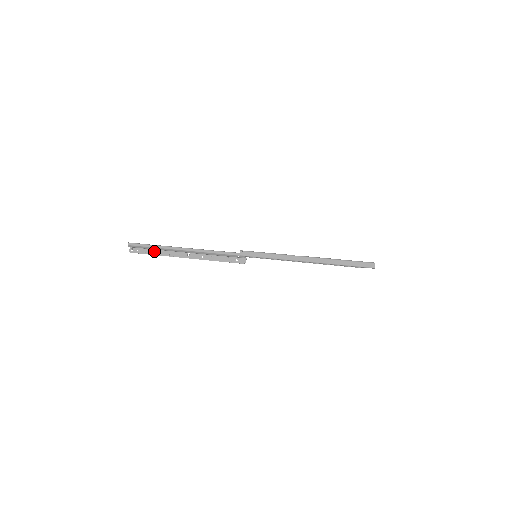
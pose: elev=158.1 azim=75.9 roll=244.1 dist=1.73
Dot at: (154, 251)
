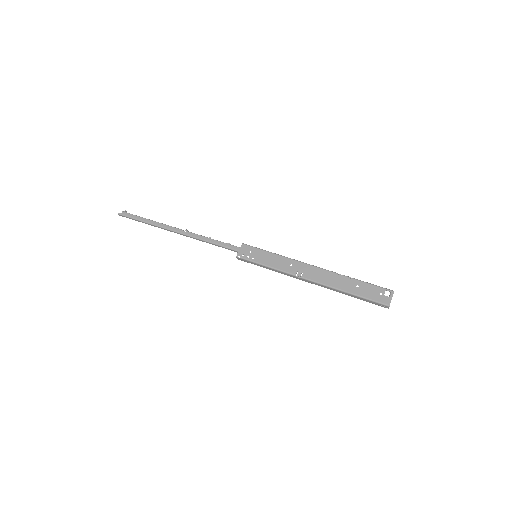
Dot at: (149, 221)
